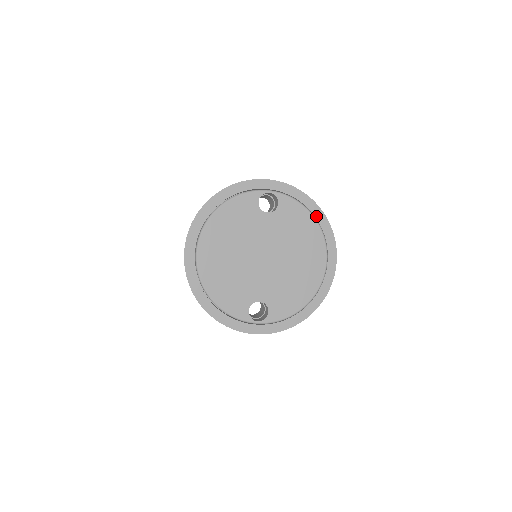
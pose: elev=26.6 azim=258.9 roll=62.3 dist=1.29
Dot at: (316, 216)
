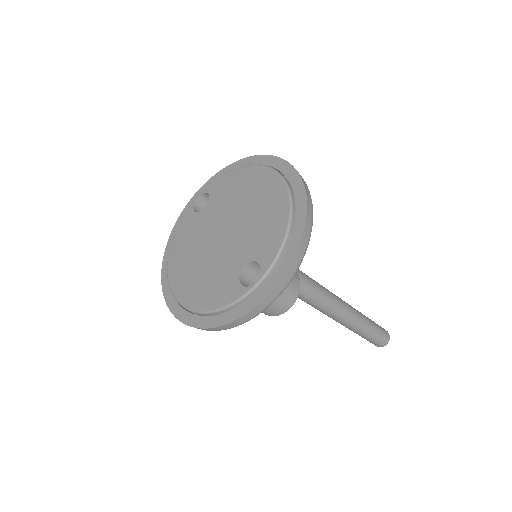
Dot at: occluded
